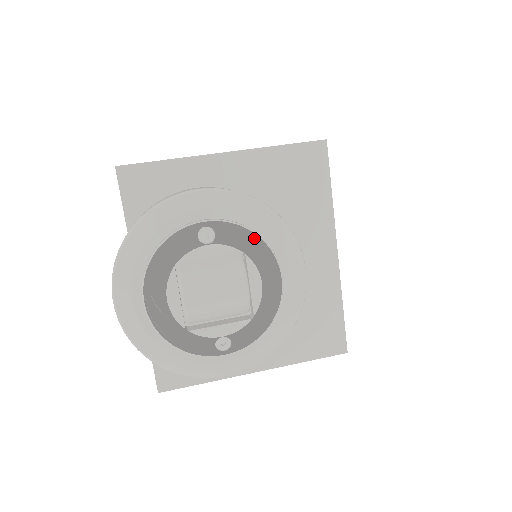
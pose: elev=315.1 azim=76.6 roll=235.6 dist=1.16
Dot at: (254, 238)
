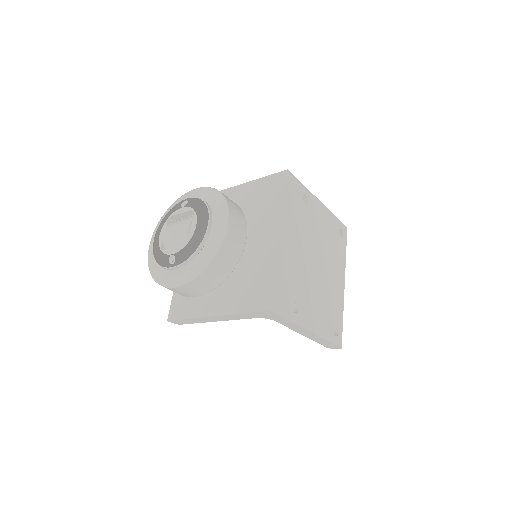
Dot at: occluded
